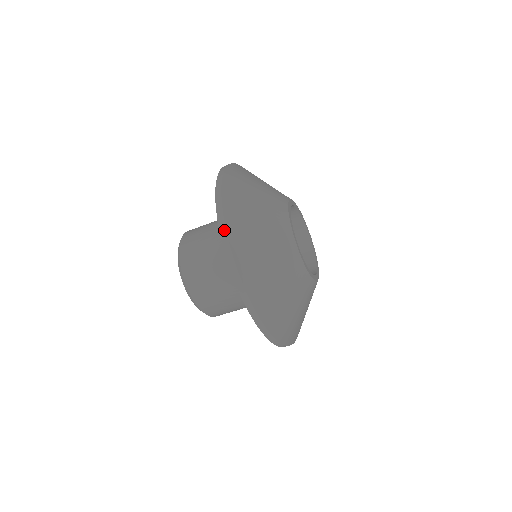
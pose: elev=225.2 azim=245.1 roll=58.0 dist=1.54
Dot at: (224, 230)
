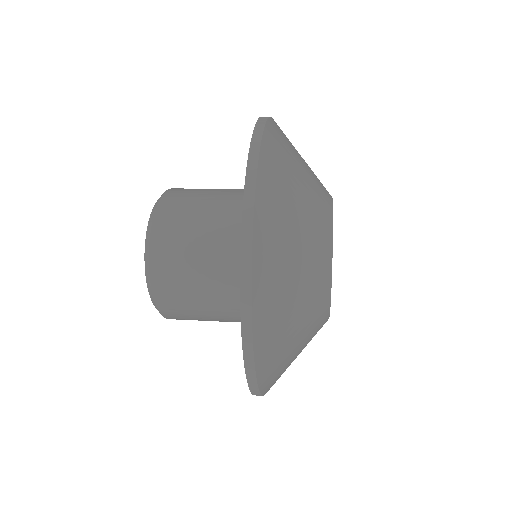
Dot at: (253, 376)
